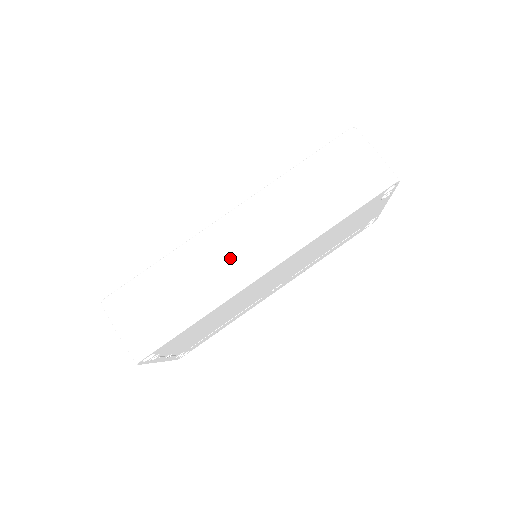
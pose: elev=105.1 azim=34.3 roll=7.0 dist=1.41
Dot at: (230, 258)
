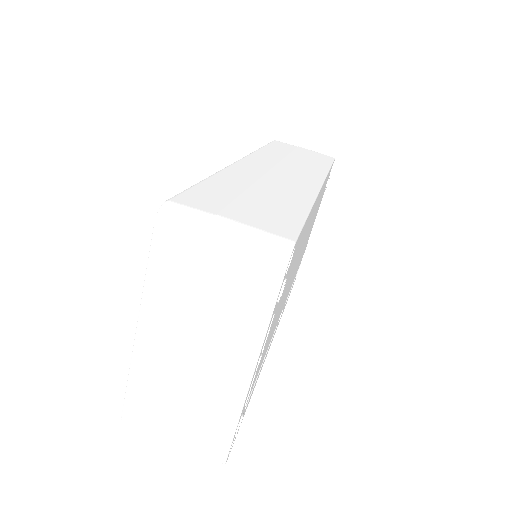
Dot at: (280, 177)
